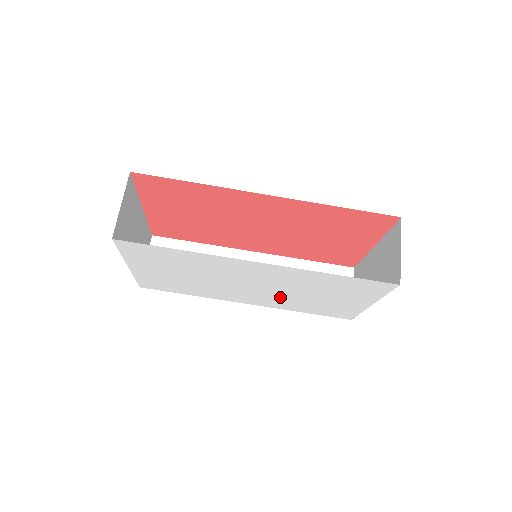
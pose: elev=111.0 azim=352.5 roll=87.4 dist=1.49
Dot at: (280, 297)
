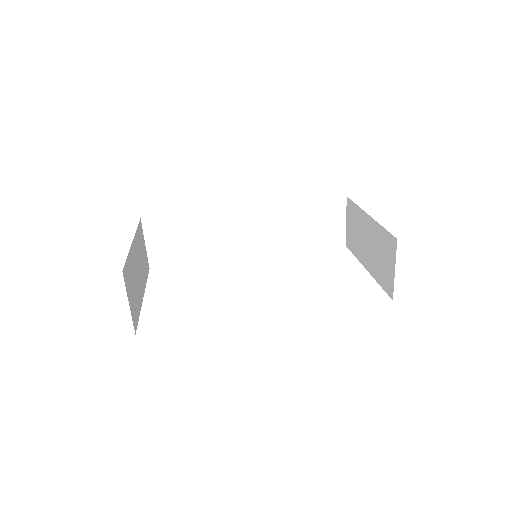
Dot at: occluded
